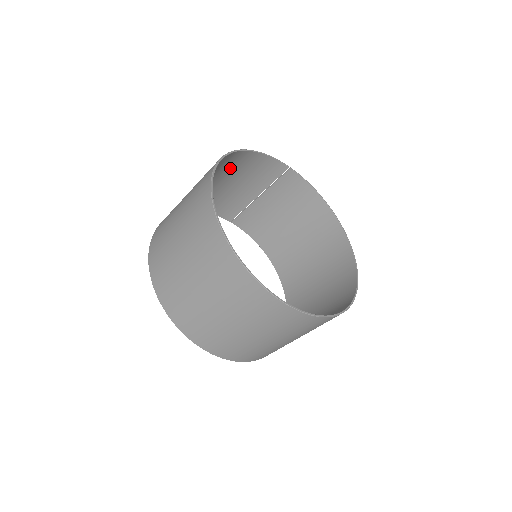
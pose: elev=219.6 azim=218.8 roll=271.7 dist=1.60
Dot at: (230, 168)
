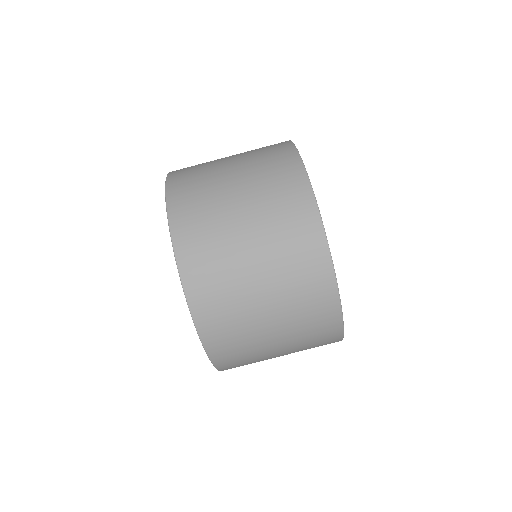
Dot at: occluded
